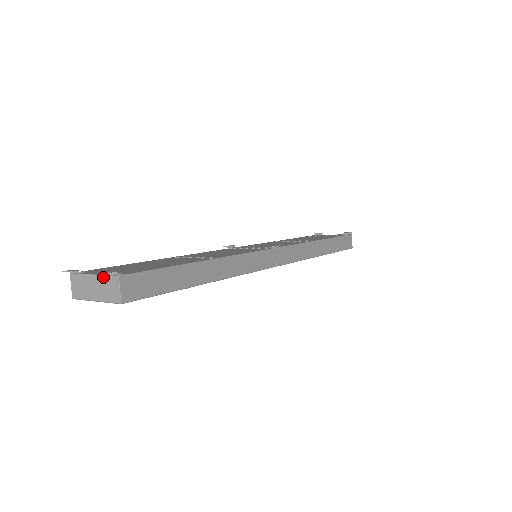
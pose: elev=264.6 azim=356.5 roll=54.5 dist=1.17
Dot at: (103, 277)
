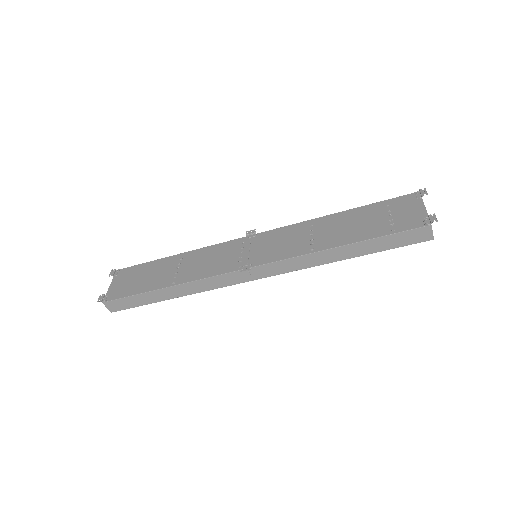
Dot at: (107, 293)
